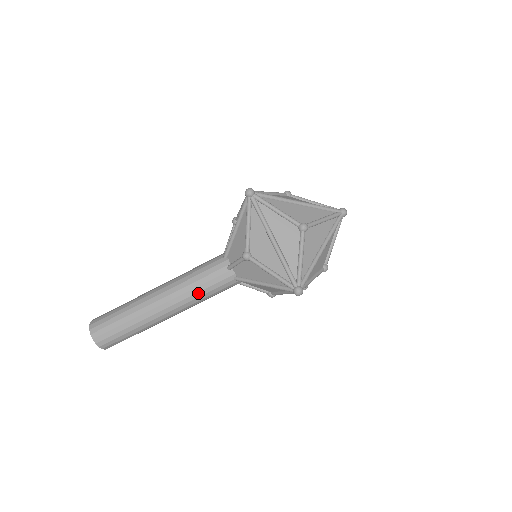
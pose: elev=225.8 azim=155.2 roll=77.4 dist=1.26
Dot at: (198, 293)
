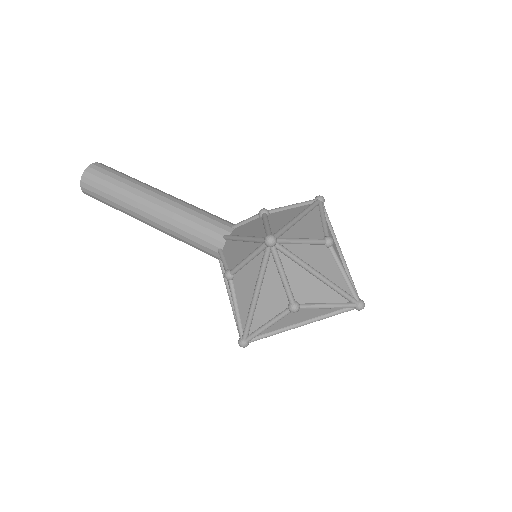
Dot at: (190, 215)
